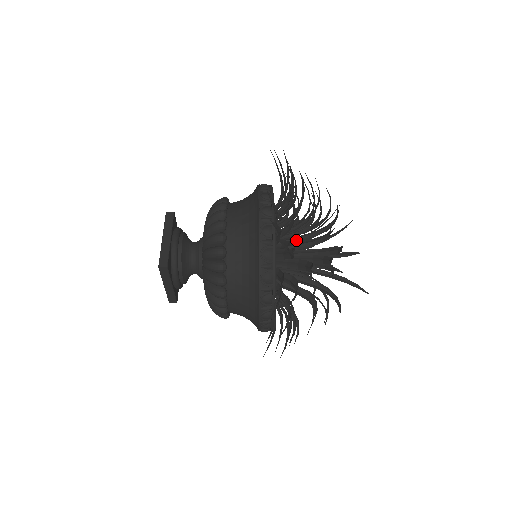
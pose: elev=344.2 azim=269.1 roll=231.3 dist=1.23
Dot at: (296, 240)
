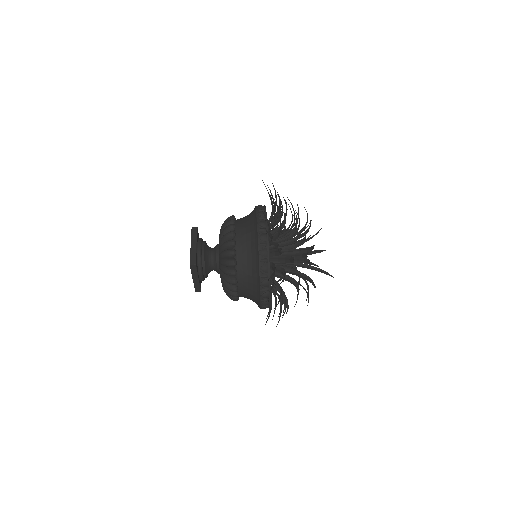
Dot at: (283, 243)
